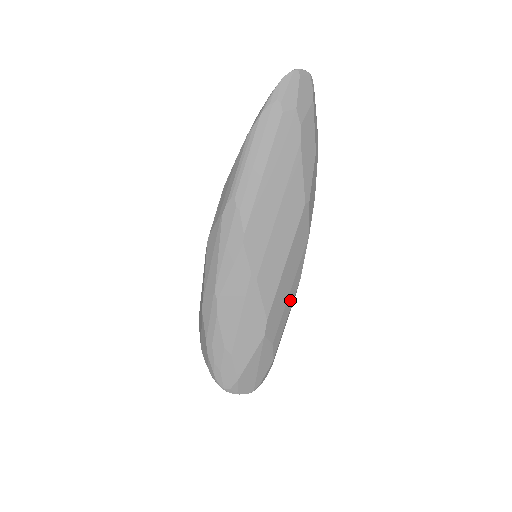
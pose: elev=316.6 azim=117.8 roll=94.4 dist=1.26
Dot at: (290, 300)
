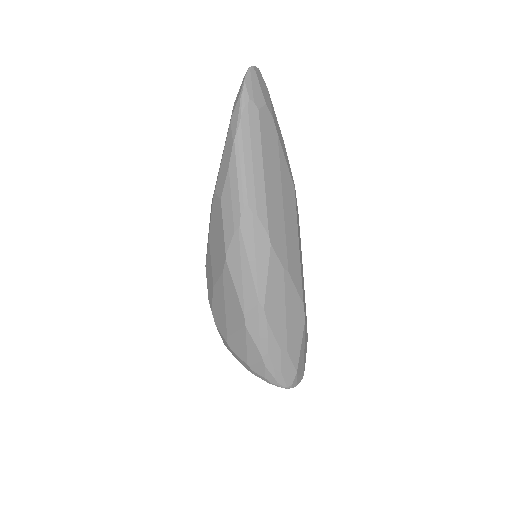
Dot at: occluded
